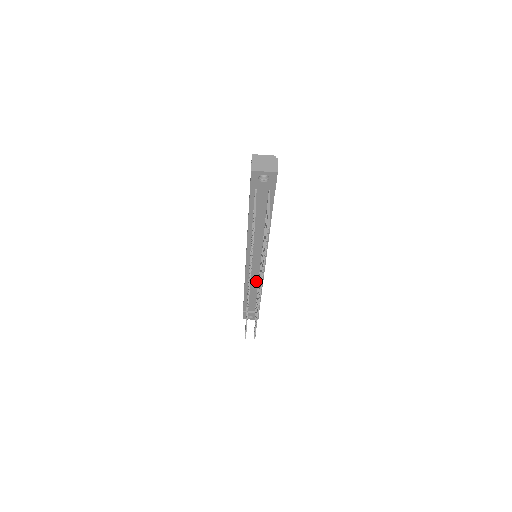
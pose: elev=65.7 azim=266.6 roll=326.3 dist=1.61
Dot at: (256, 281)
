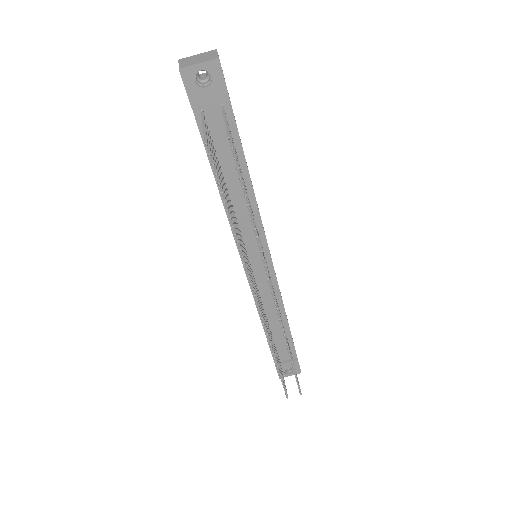
Dot at: (271, 300)
